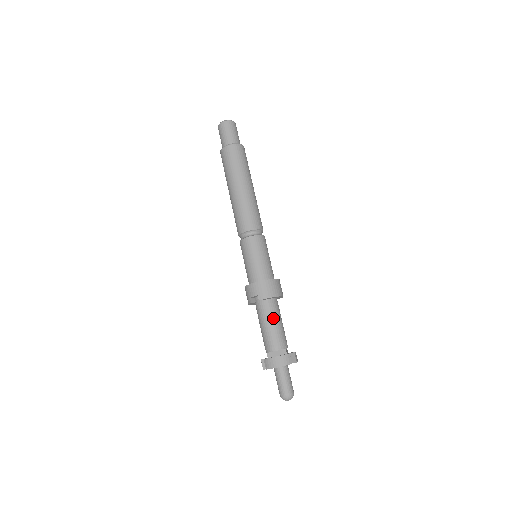
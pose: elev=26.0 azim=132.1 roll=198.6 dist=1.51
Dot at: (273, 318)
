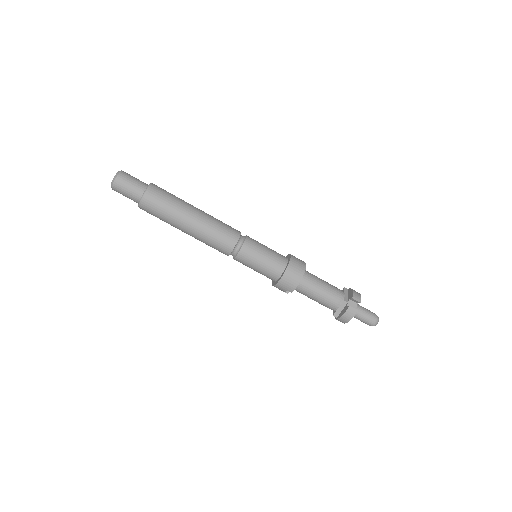
Dot at: (314, 292)
